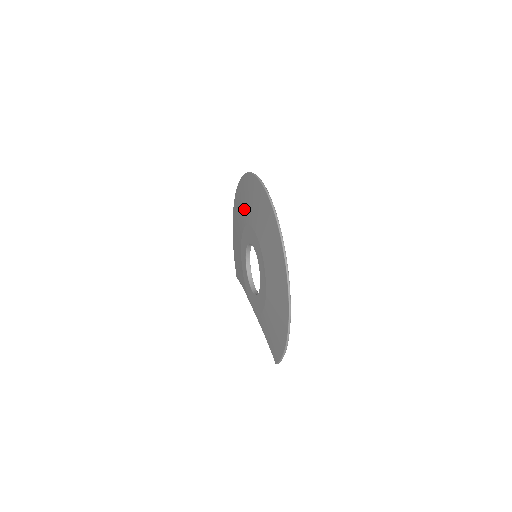
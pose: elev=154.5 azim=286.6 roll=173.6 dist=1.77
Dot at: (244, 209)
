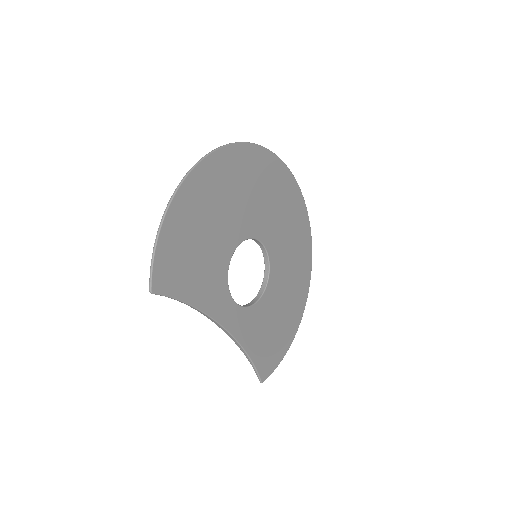
Dot at: occluded
